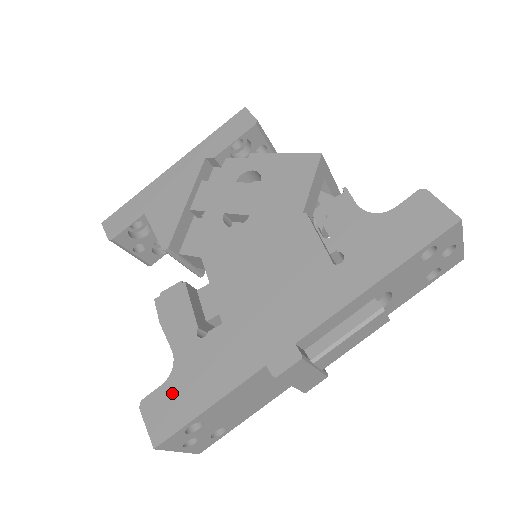
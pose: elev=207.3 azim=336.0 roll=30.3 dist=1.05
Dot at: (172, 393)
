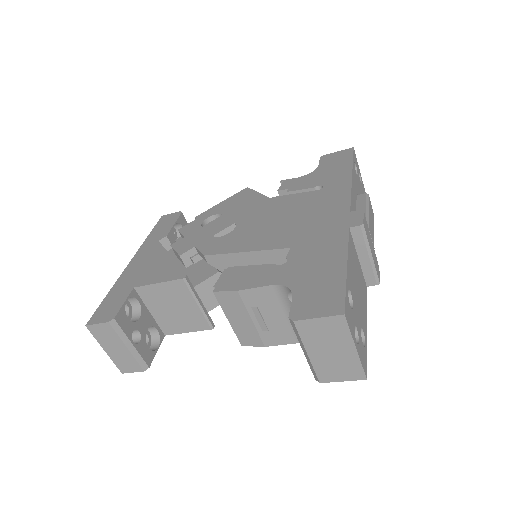
Dot at: (308, 290)
